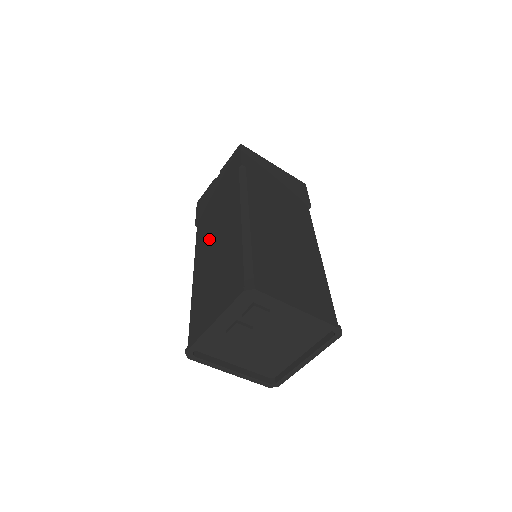
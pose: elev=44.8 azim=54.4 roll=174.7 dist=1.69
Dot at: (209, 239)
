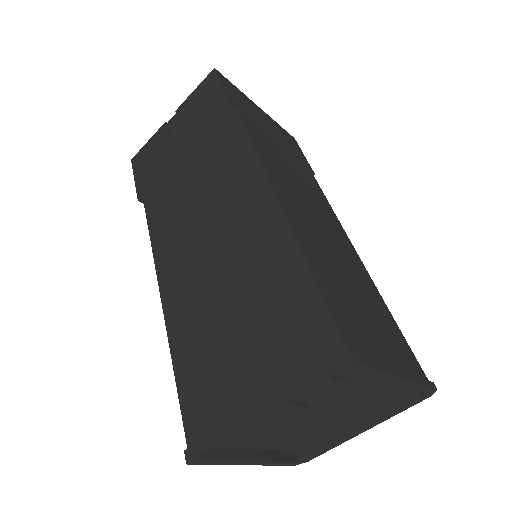
Dot at: (184, 231)
